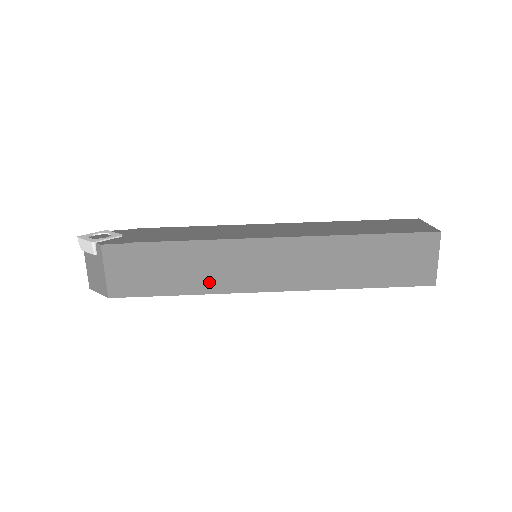
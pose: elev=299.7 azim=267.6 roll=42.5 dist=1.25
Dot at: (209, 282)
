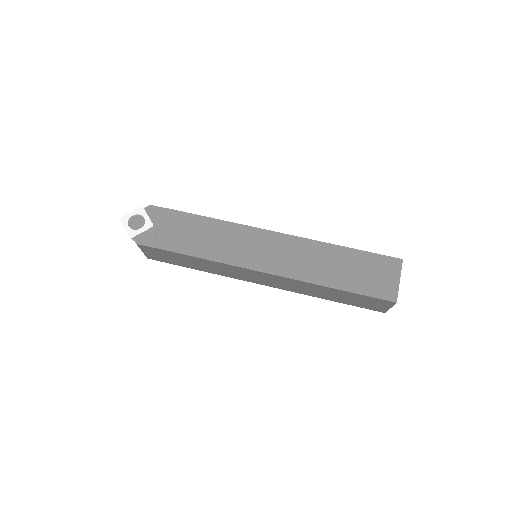
Dot at: (216, 272)
